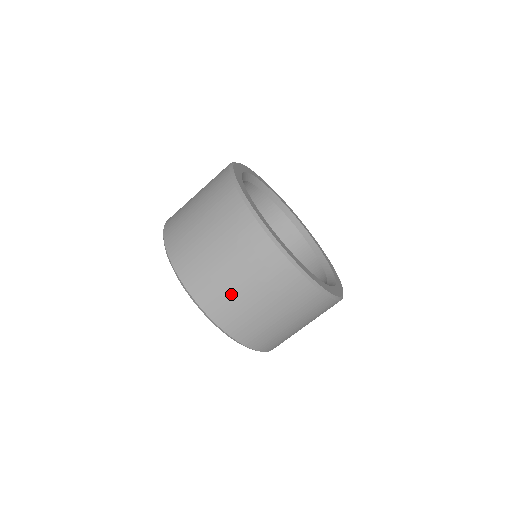
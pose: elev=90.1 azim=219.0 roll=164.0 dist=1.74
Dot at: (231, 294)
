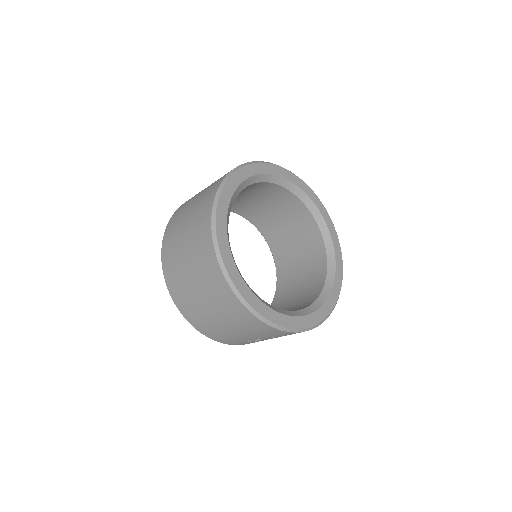
Dot at: (180, 270)
